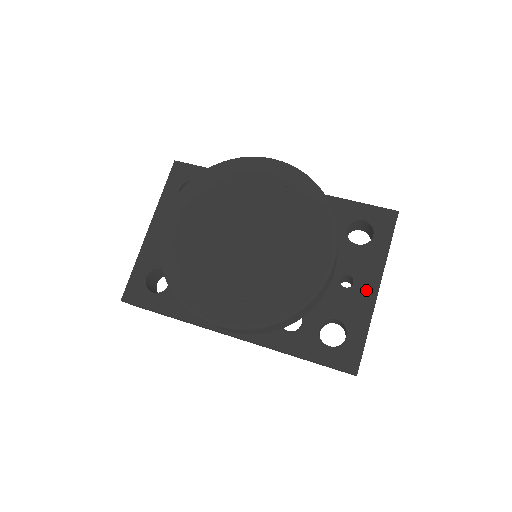
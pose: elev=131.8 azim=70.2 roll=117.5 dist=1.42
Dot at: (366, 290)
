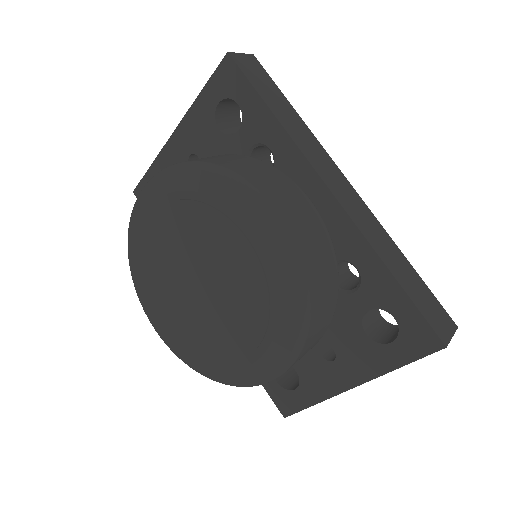
Dot at: (340, 377)
